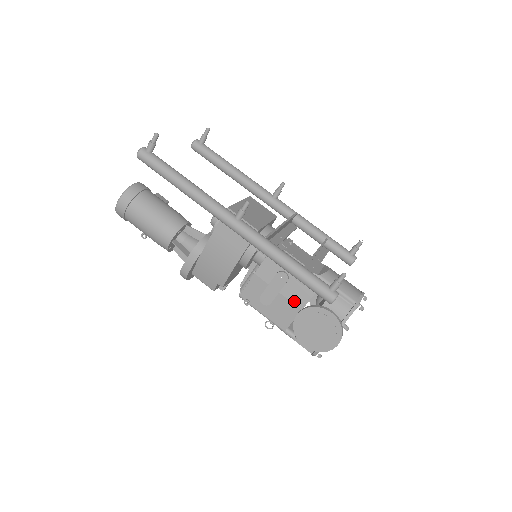
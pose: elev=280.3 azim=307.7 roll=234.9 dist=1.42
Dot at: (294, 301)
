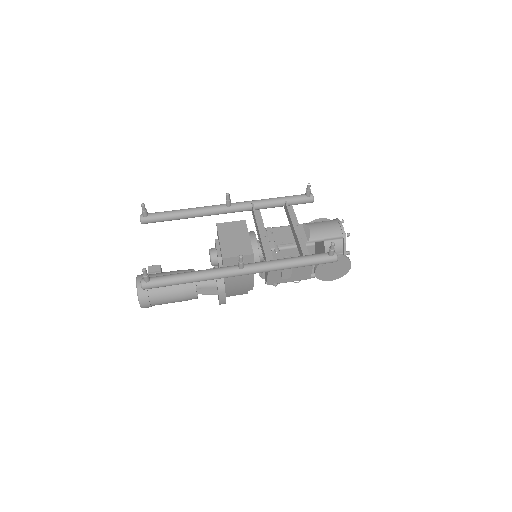
Dot at: occluded
